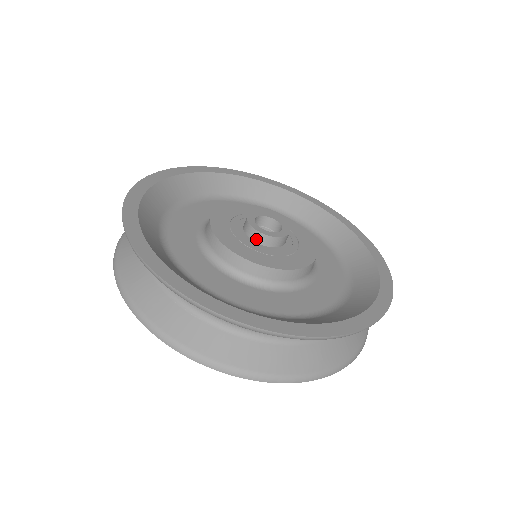
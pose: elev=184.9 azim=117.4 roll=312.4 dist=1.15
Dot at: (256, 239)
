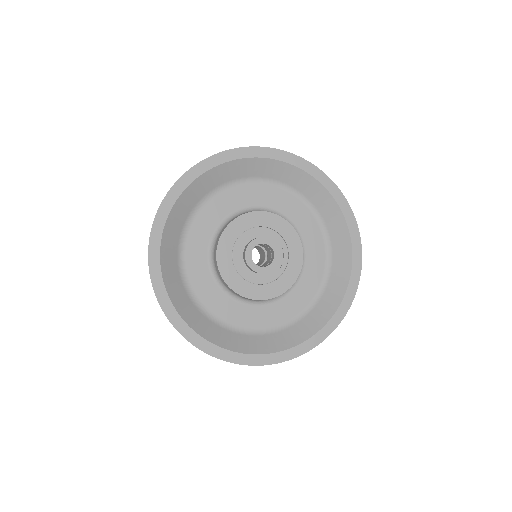
Dot at: (248, 268)
